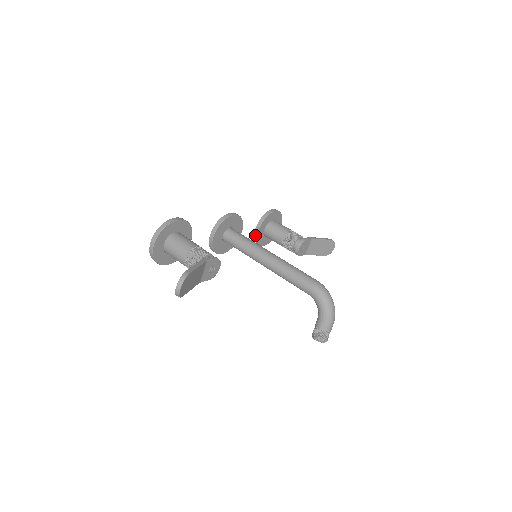
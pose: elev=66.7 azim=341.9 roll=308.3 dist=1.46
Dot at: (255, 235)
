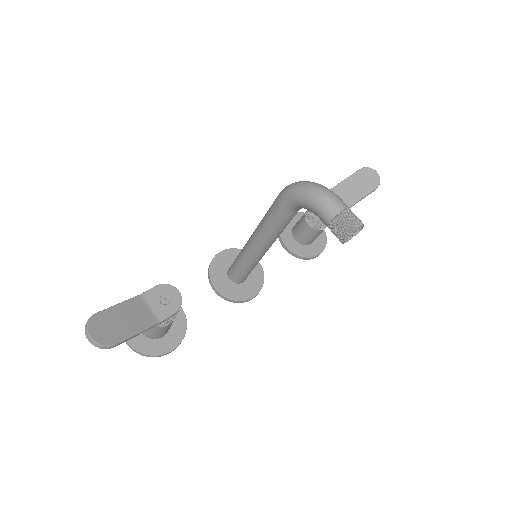
Dot at: (290, 253)
